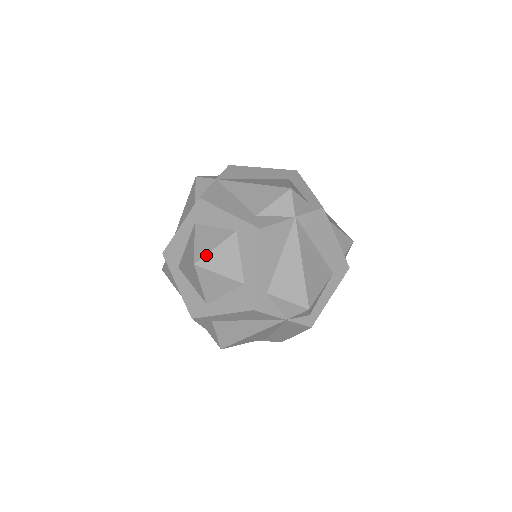
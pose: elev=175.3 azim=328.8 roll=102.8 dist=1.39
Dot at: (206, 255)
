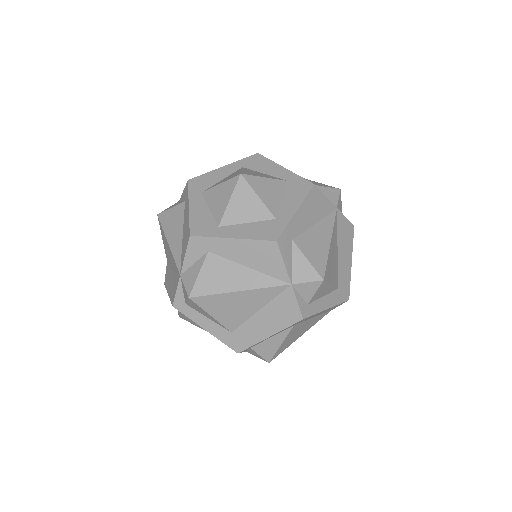
Dot at: (254, 176)
